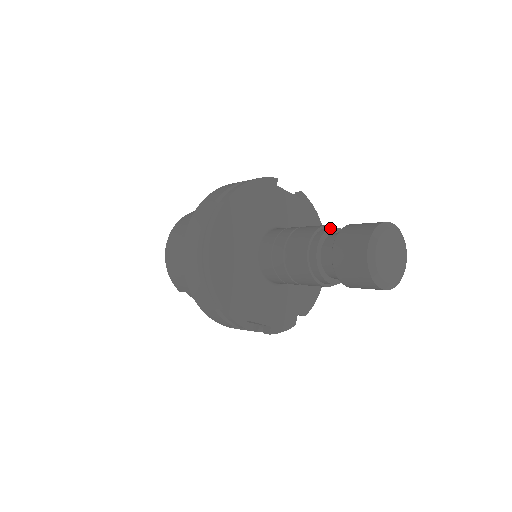
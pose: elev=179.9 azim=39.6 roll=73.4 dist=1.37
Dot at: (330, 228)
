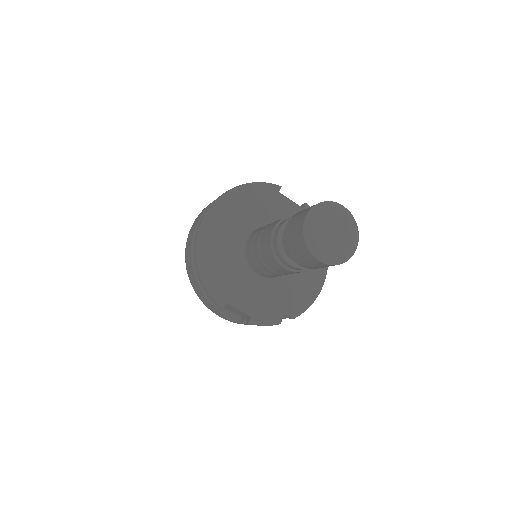
Dot at: occluded
